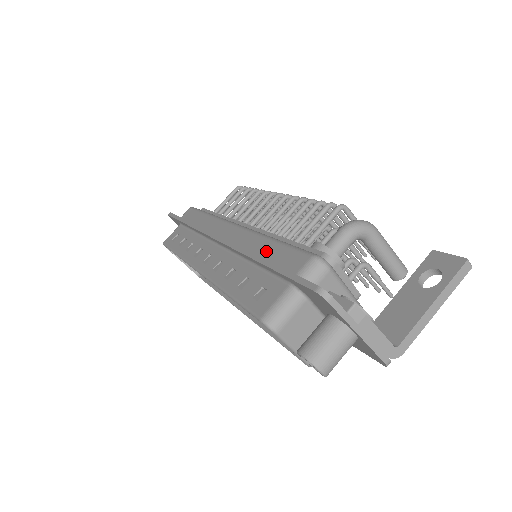
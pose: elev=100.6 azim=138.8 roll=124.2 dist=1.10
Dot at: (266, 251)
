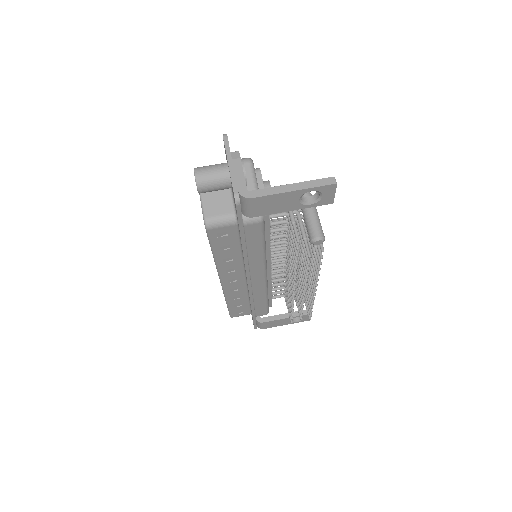
Dot at: occluded
